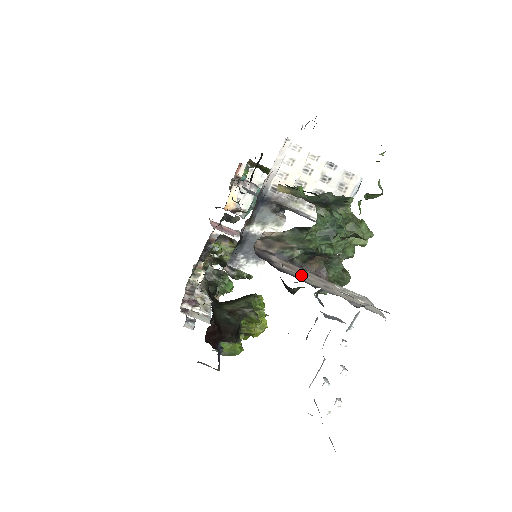
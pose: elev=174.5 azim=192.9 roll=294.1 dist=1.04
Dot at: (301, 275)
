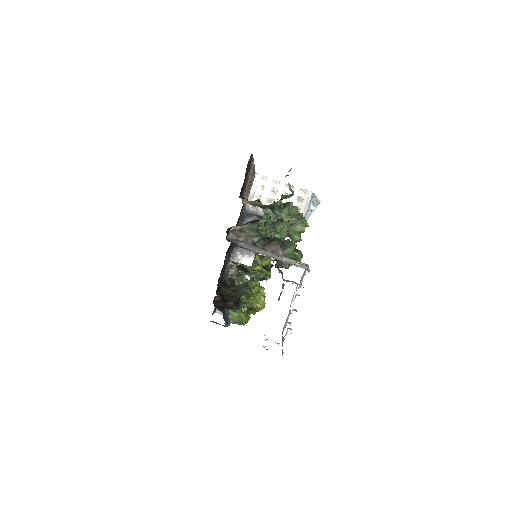
Dot at: (255, 250)
